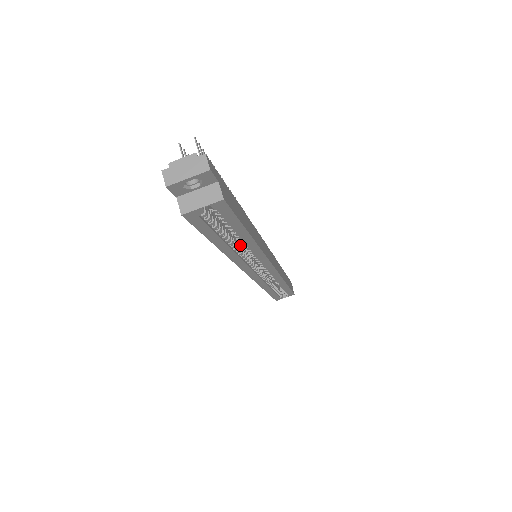
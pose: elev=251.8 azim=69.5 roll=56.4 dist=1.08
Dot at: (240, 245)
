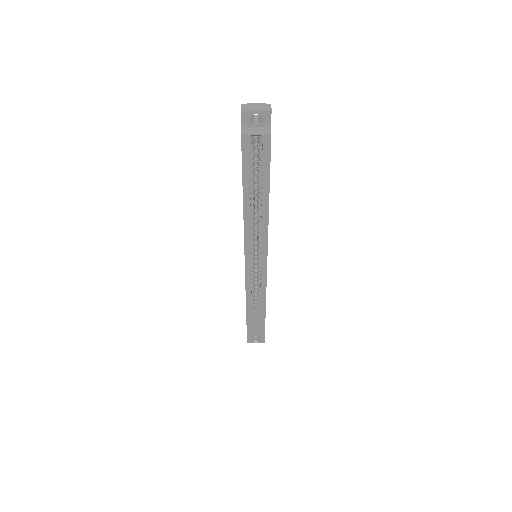
Dot at: (254, 219)
